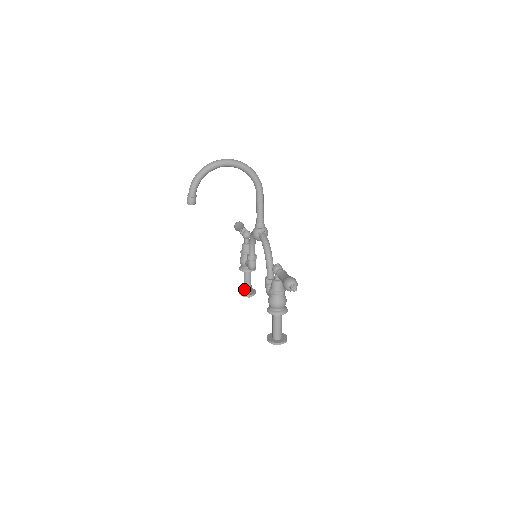
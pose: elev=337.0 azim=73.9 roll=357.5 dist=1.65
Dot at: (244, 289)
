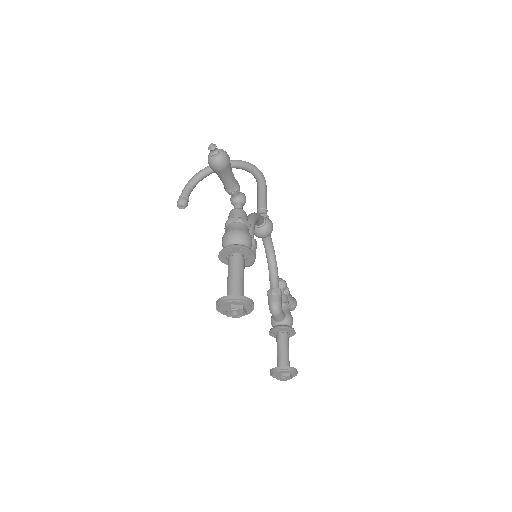
Dot at: (277, 365)
